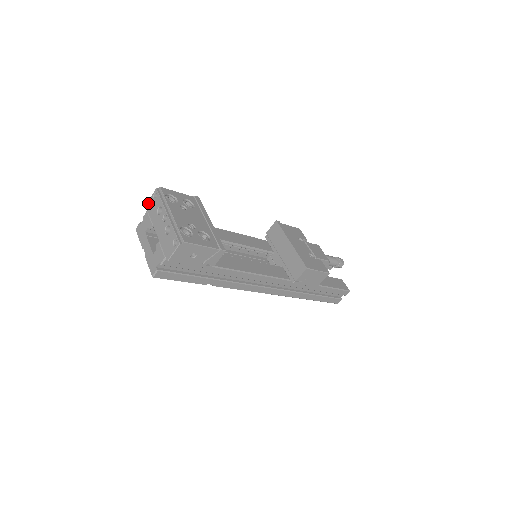
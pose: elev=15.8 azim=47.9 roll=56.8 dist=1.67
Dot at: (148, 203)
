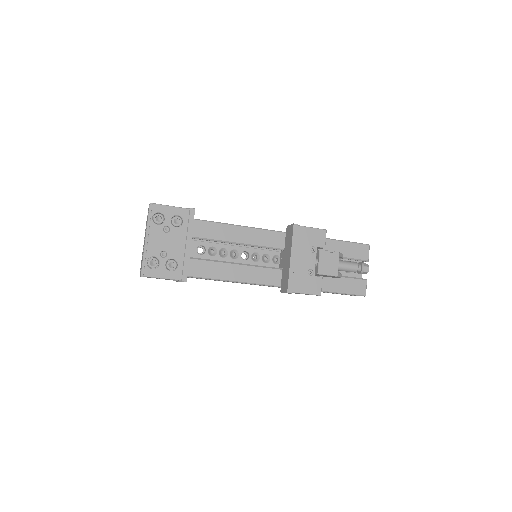
Dot at: (148, 208)
